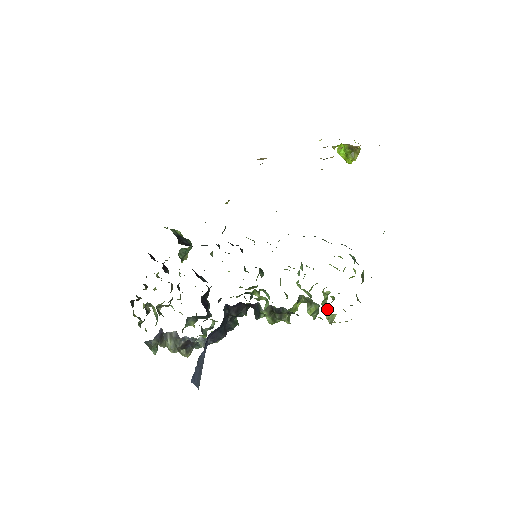
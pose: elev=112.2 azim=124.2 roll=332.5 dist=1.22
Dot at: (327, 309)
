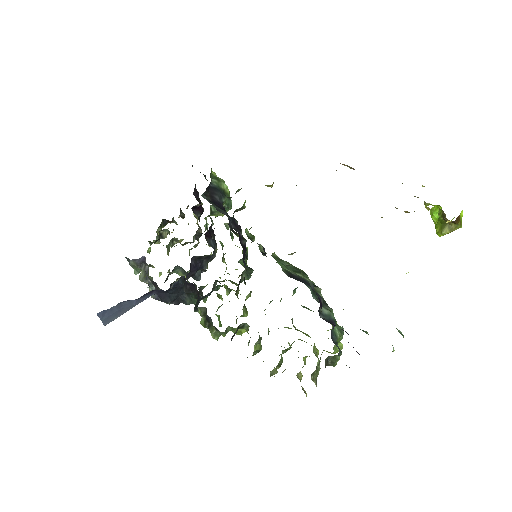
Dot at: (281, 360)
